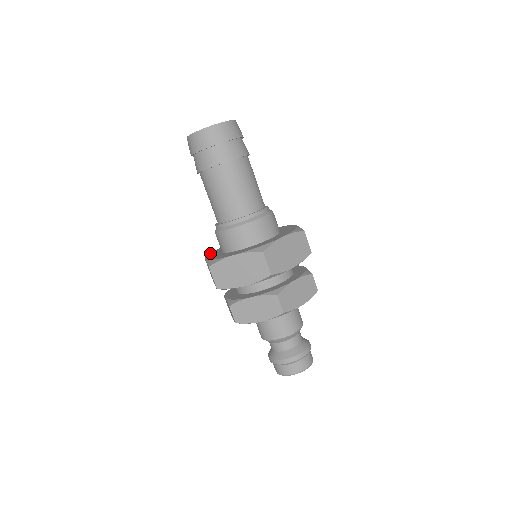
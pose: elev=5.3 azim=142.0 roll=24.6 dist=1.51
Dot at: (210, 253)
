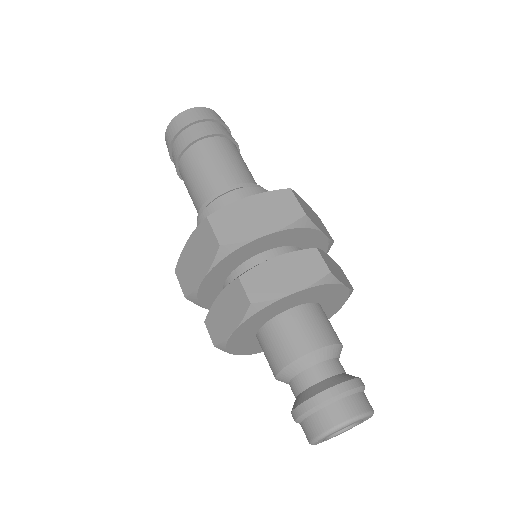
Dot at: occluded
